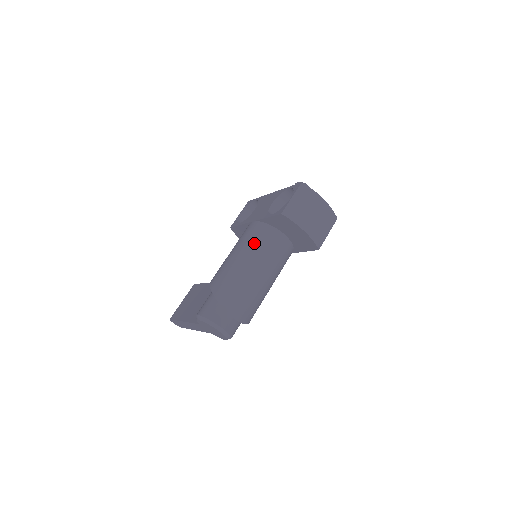
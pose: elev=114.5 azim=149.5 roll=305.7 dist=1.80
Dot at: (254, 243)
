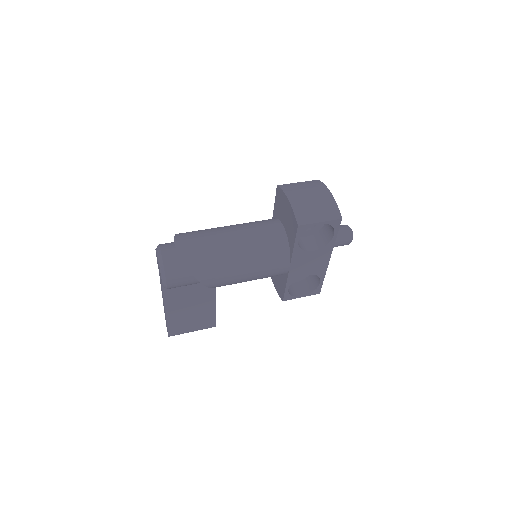
Dot at: (250, 222)
